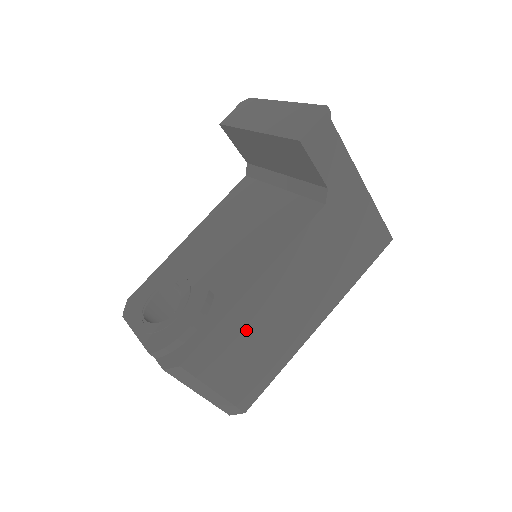
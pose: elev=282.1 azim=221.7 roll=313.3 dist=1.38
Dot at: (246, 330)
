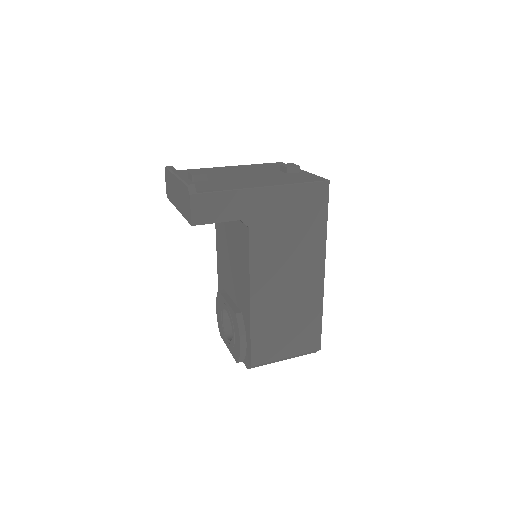
Dot at: (272, 322)
